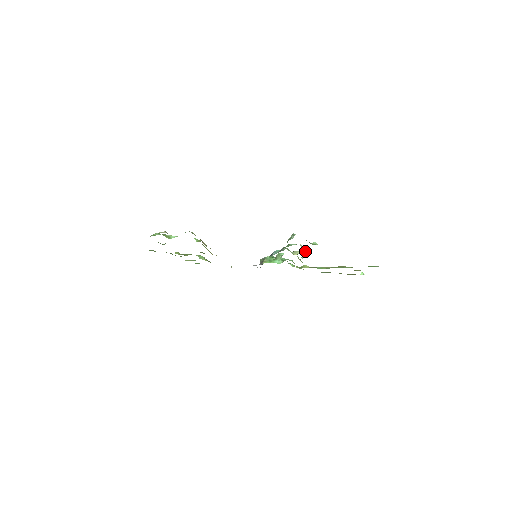
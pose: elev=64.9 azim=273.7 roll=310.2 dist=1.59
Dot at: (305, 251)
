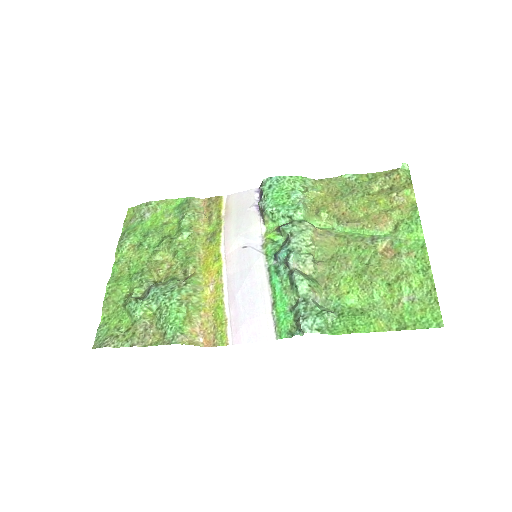
Dot at: (320, 297)
